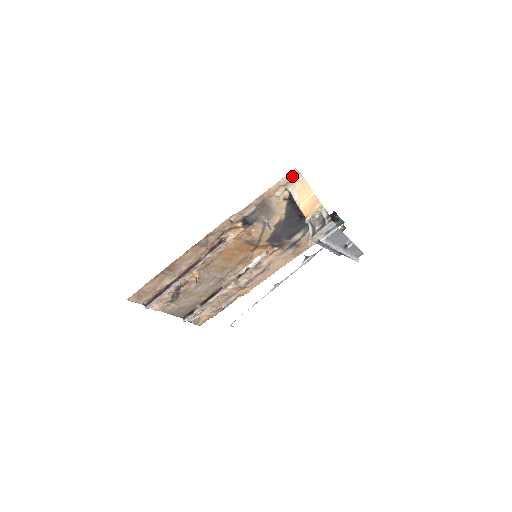
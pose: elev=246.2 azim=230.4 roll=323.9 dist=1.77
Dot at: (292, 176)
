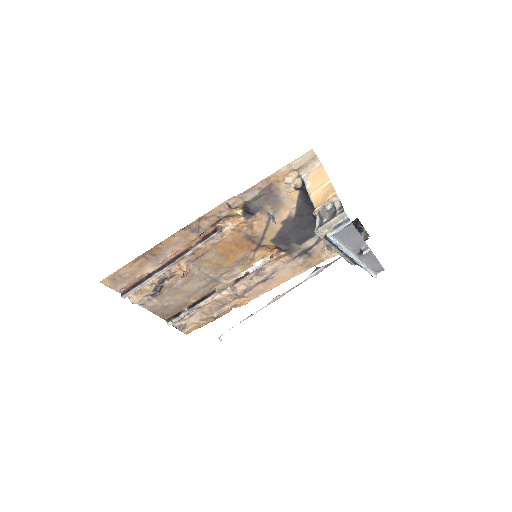
Dot at: (307, 159)
